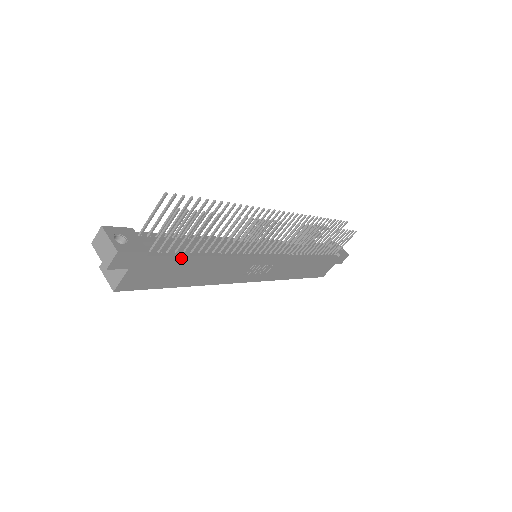
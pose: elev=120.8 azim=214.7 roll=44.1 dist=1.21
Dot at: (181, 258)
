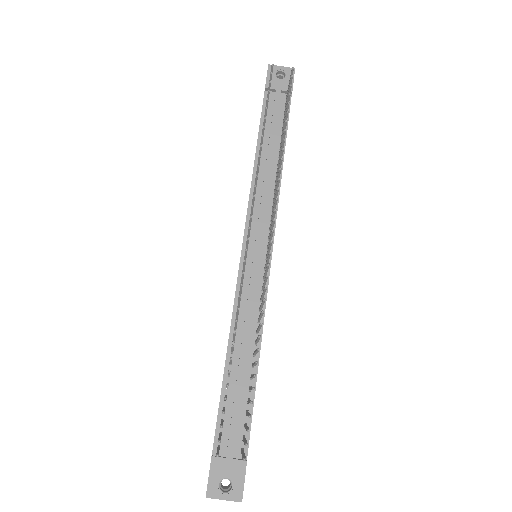
Dot at: occluded
